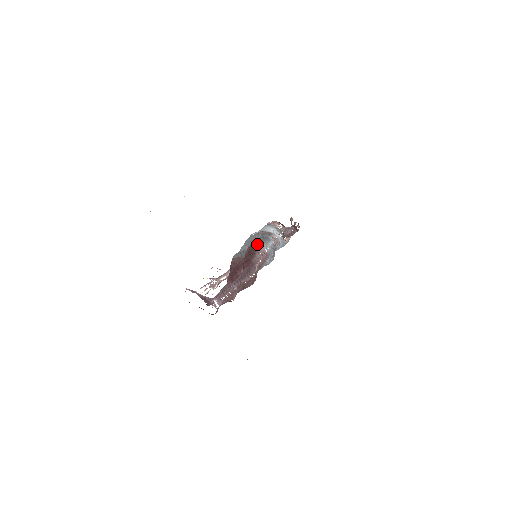
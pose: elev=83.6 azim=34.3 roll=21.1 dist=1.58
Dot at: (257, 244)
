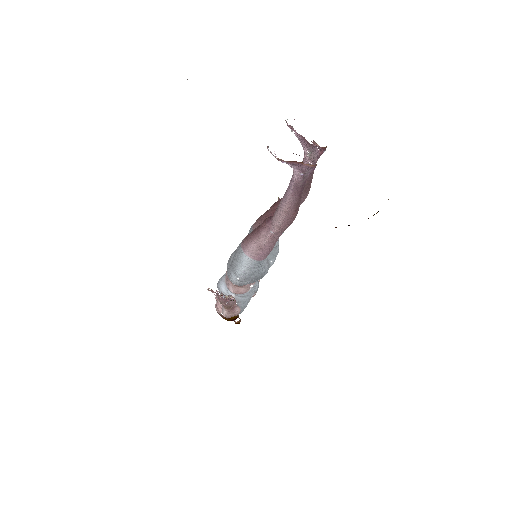
Dot at: occluded
